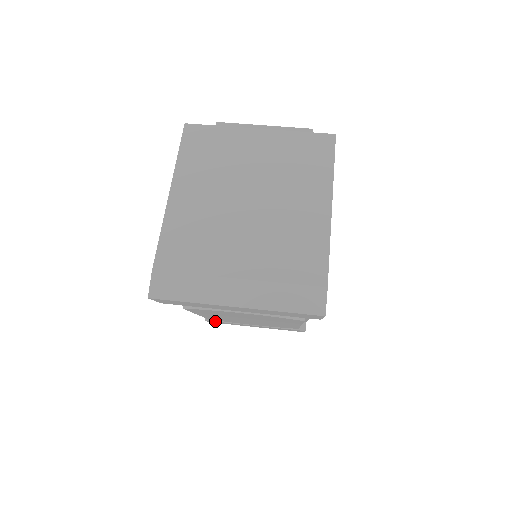
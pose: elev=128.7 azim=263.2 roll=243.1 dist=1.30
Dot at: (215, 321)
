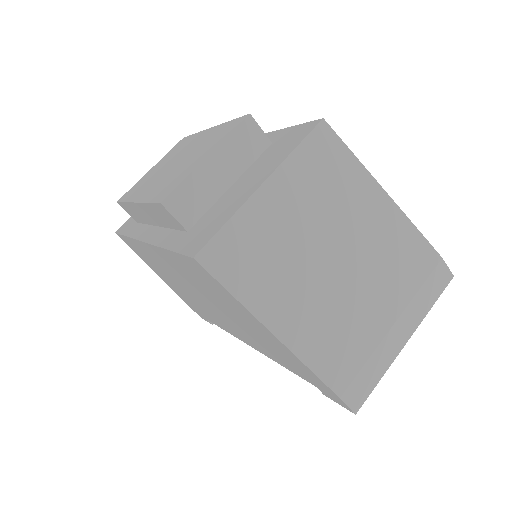
Dot at: occluded
